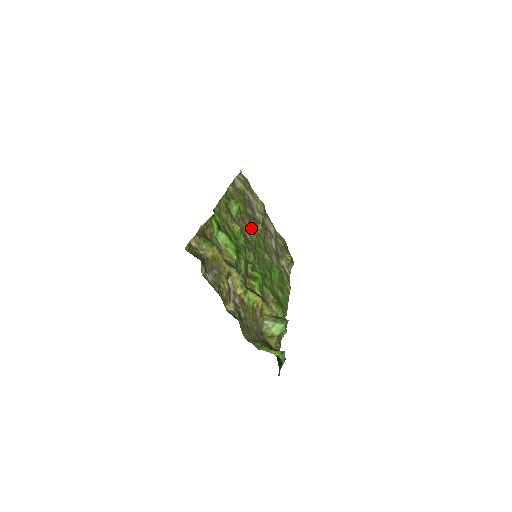
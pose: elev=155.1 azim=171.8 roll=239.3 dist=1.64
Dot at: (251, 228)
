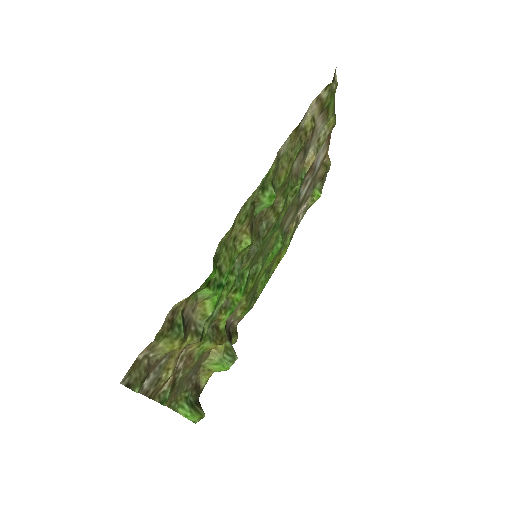
Dot at: (278, 205)
